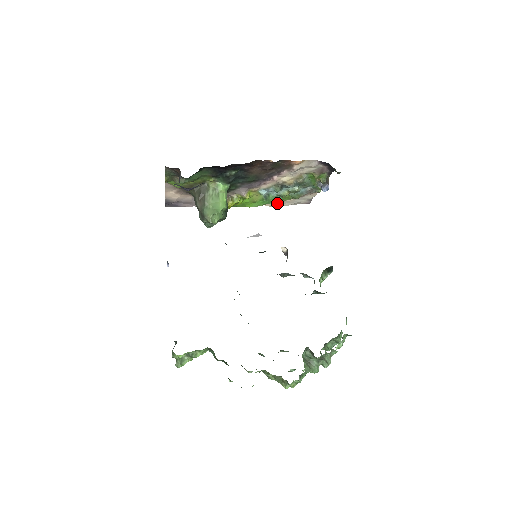
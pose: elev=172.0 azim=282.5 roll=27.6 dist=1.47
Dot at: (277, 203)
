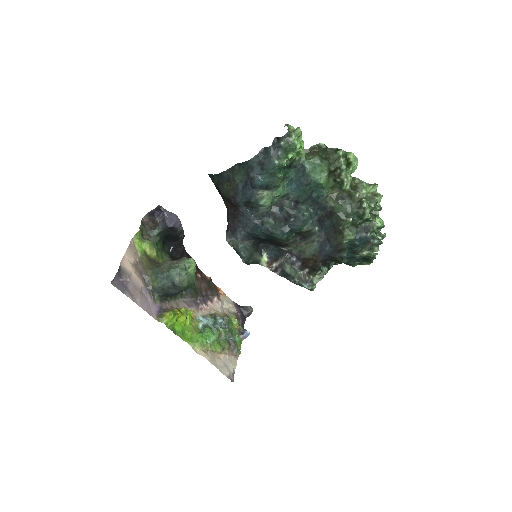
Dot at: (210, 355)
